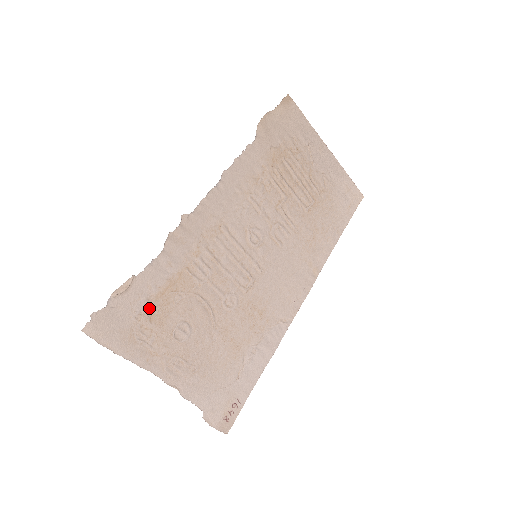
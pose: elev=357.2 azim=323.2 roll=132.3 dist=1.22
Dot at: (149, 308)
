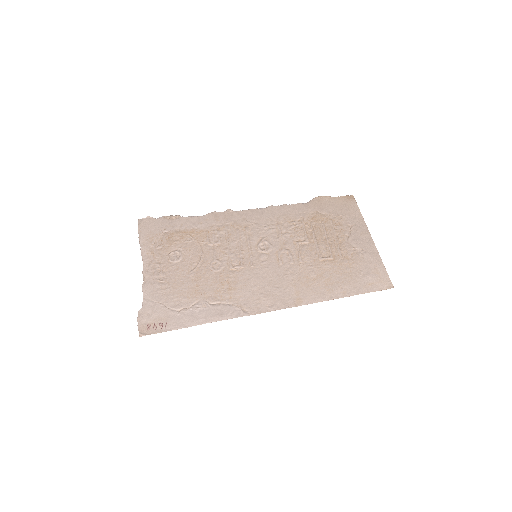
Dot at: (172, 233)
